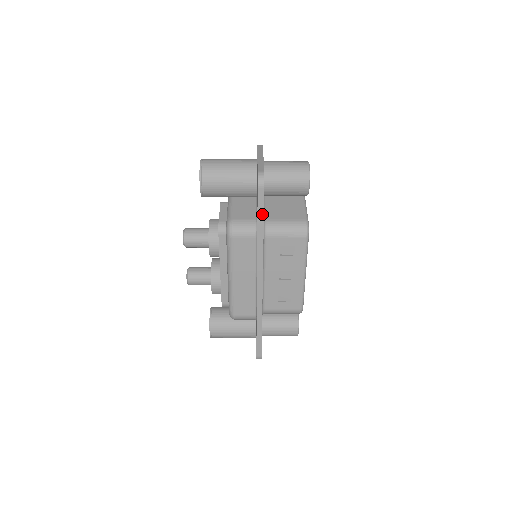
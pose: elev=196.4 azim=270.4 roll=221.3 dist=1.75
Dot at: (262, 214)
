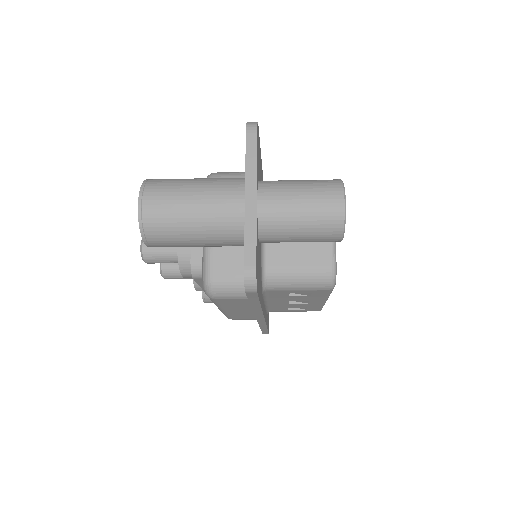
Dot at: (257, 302)
